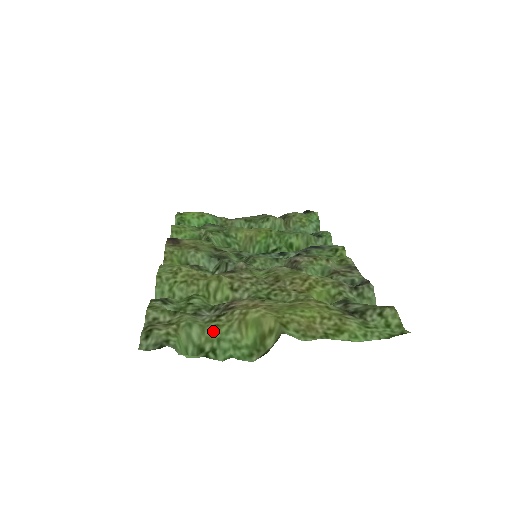
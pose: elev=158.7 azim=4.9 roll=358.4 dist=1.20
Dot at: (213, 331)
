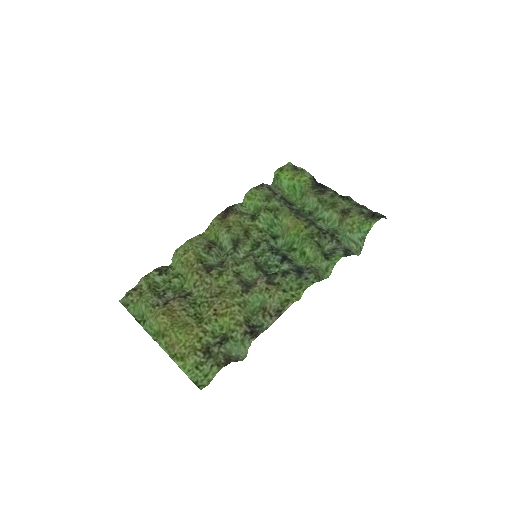
Dot at: (148, 312)
